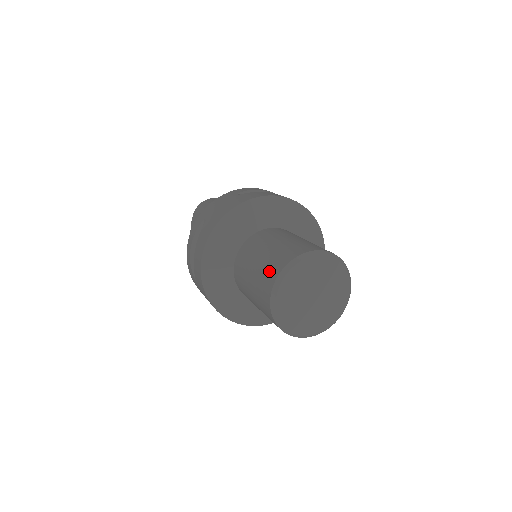
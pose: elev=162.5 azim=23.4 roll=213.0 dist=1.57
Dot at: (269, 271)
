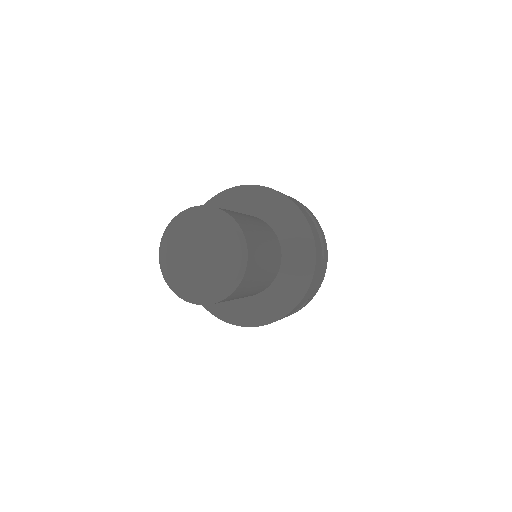
Dot at: occluded
